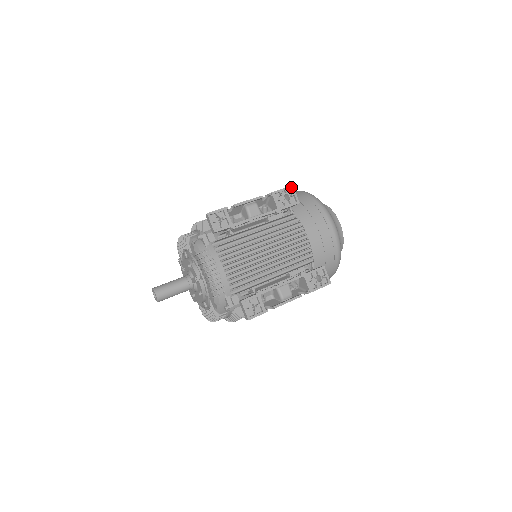
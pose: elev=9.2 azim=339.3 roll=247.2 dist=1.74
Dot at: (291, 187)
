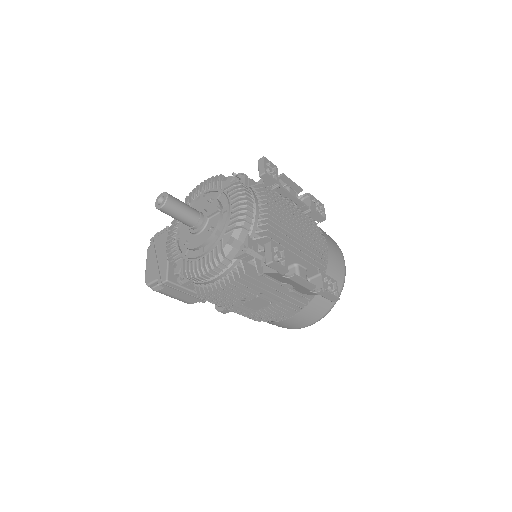
Dot at: (323, 204)
